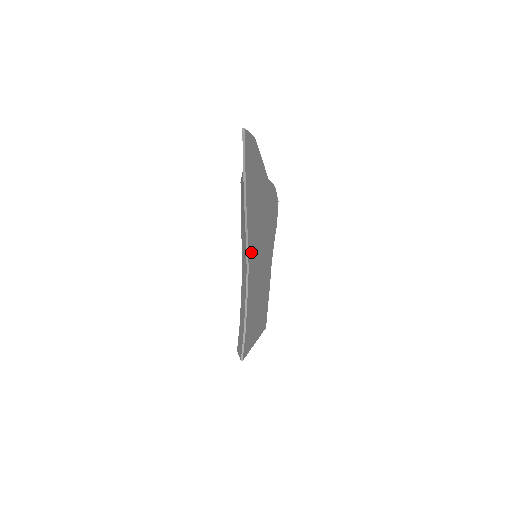
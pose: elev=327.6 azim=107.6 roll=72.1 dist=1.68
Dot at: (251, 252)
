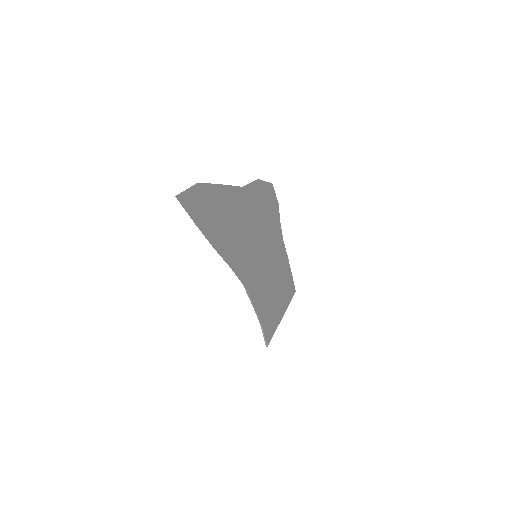
Dot at: (242, 269)
